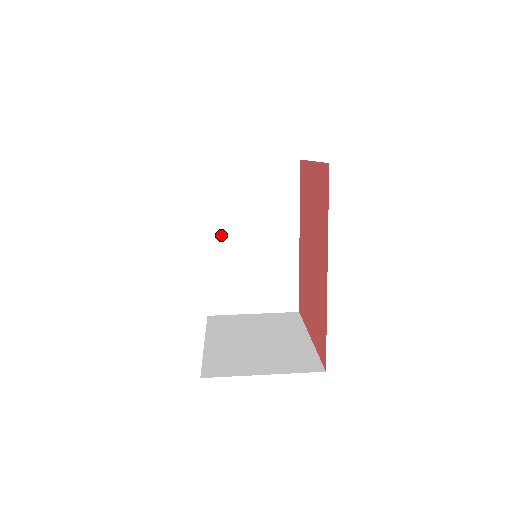
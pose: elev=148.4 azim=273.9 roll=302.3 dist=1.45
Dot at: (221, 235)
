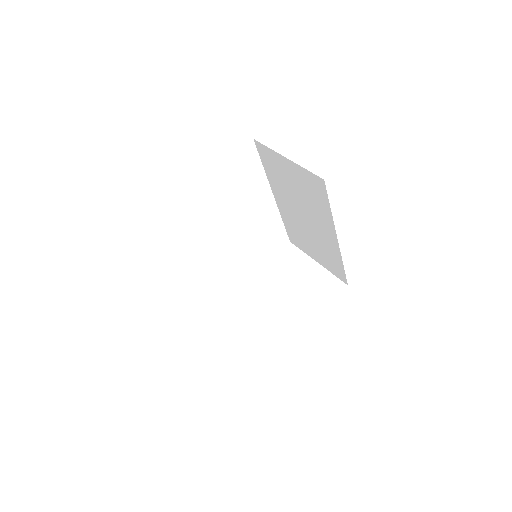
Dot at: (283, 199)
